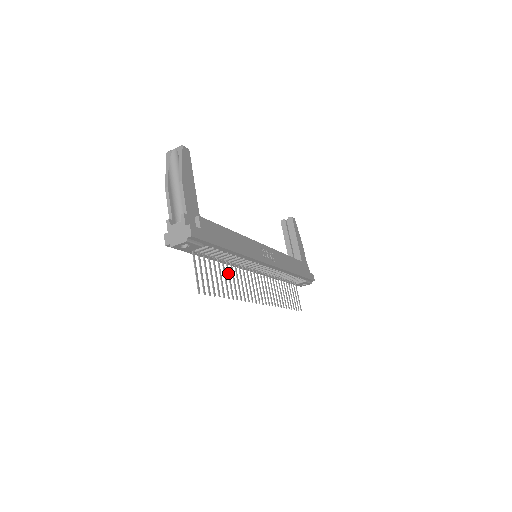
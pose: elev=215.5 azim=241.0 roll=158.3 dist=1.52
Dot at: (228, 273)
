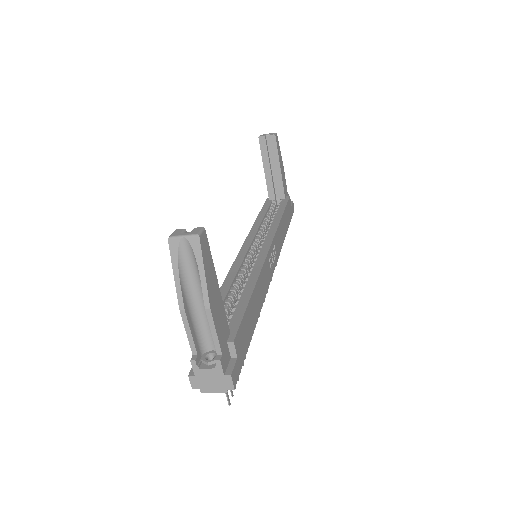
Dot at: occluded
